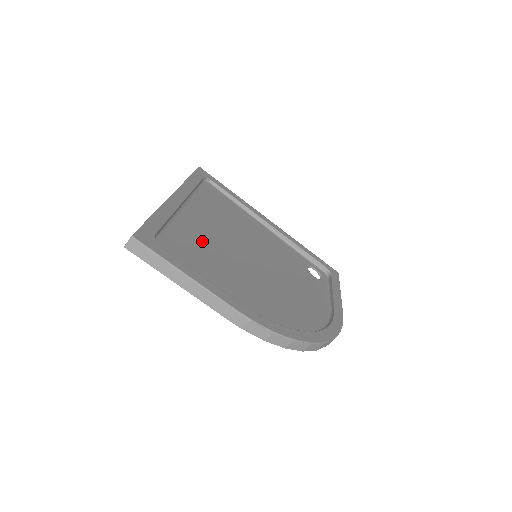
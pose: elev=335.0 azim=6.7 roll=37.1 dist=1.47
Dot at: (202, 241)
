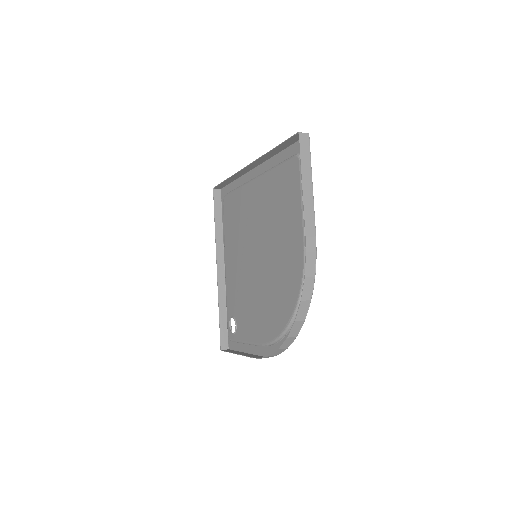
Dot at: (273, 199)
